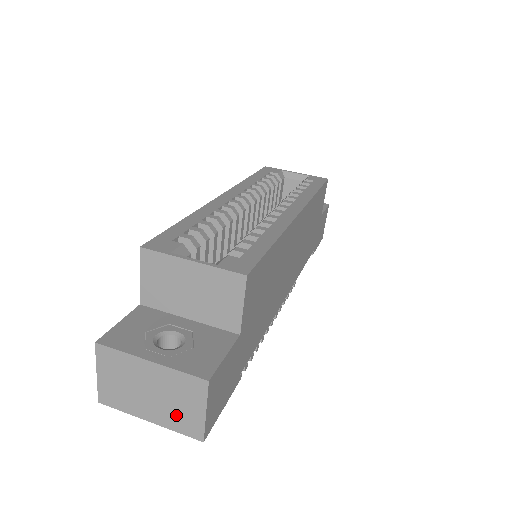
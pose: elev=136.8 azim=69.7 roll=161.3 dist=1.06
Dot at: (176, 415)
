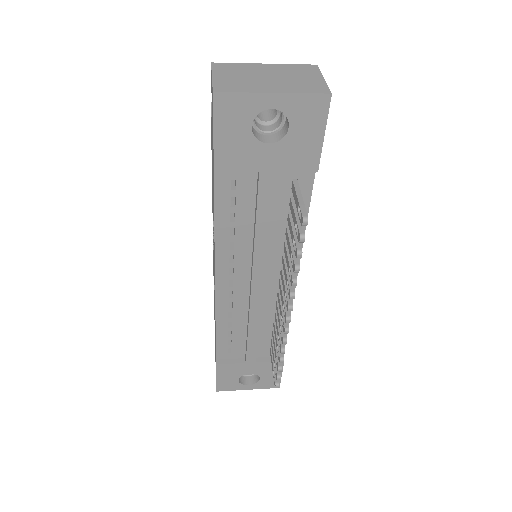
Dot at: (299, 84)
